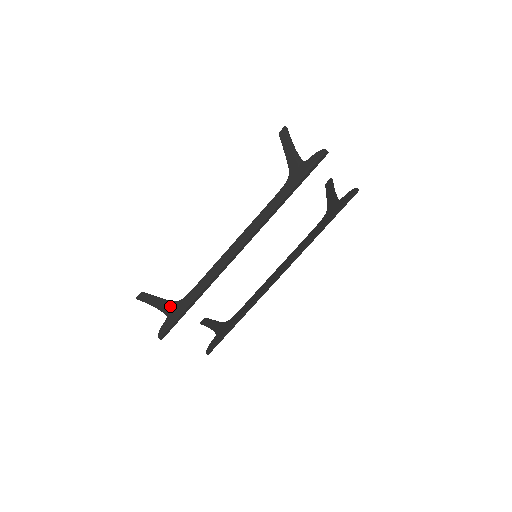
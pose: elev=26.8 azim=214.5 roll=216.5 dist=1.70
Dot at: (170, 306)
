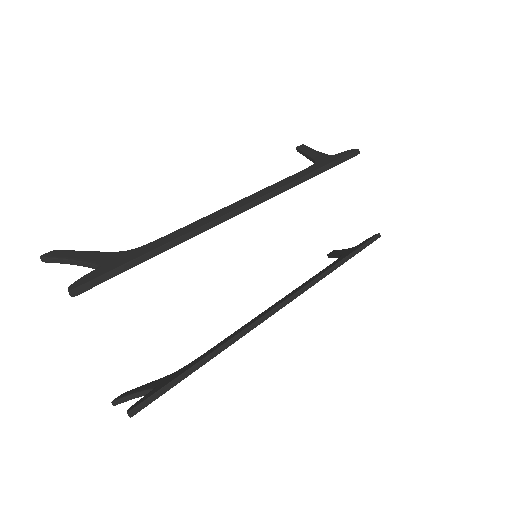
Dot at: (110, 255)
